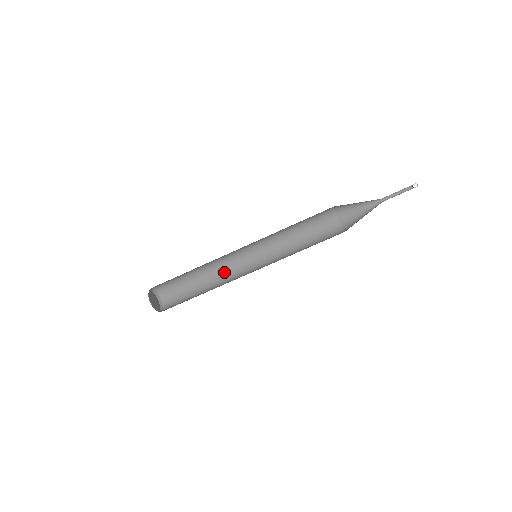
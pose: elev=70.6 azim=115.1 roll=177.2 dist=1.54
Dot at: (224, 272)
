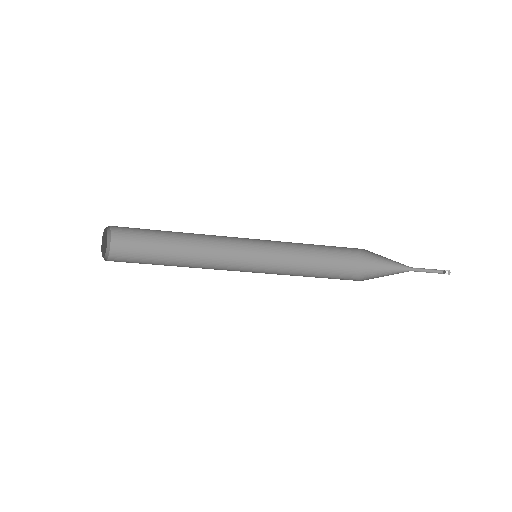
Dot at: (208, 235)
